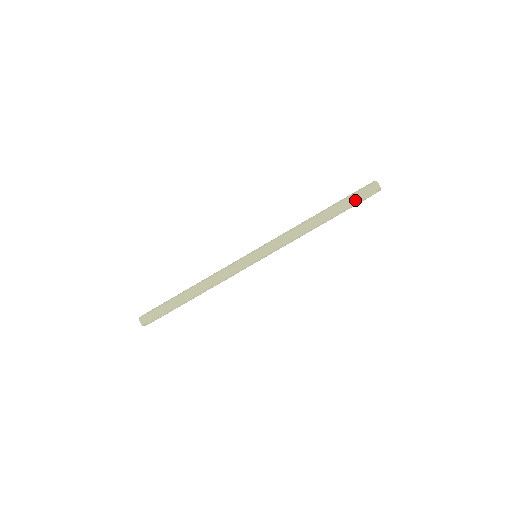
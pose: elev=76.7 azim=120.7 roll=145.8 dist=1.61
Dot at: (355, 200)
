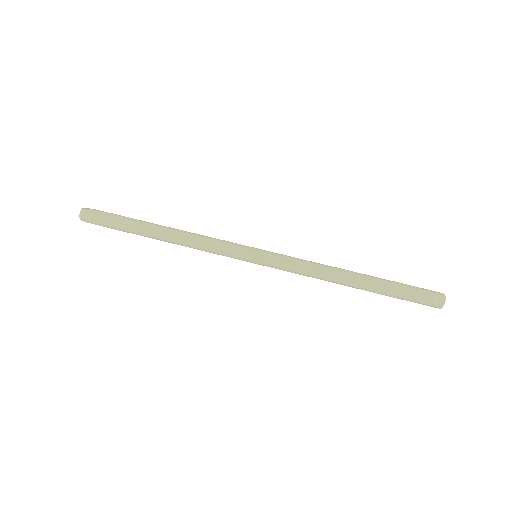
Dot at: (408, 287)
